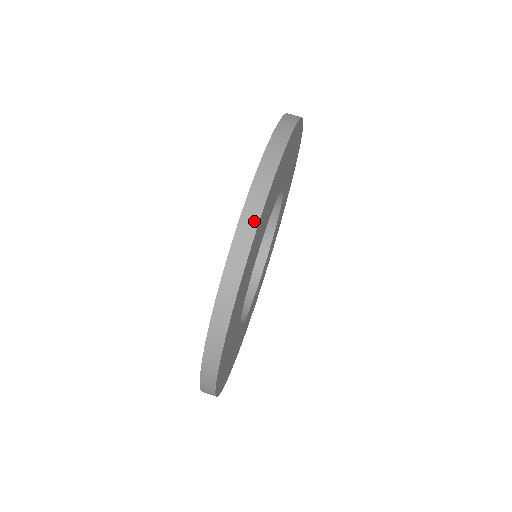
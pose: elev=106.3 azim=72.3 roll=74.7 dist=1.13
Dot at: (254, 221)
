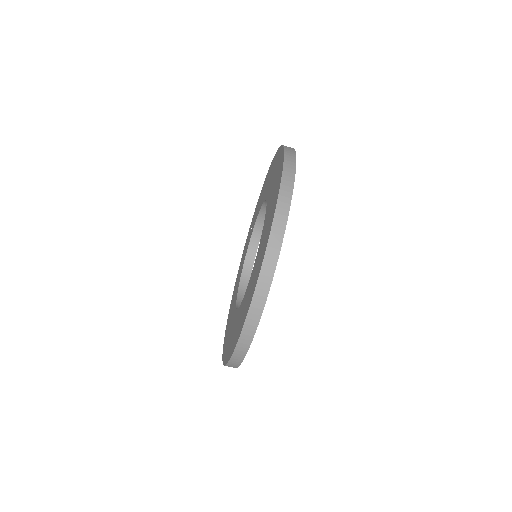
Dot at: occluded
